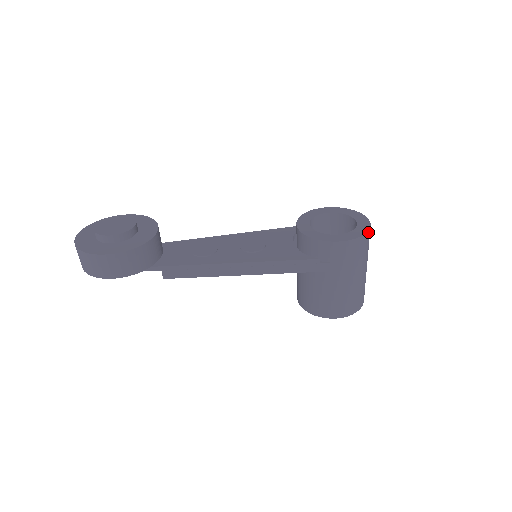
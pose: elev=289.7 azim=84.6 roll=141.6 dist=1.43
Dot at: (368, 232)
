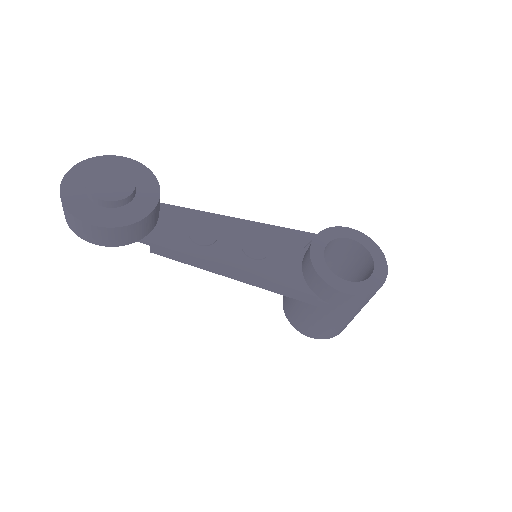
Dot at: occluded
